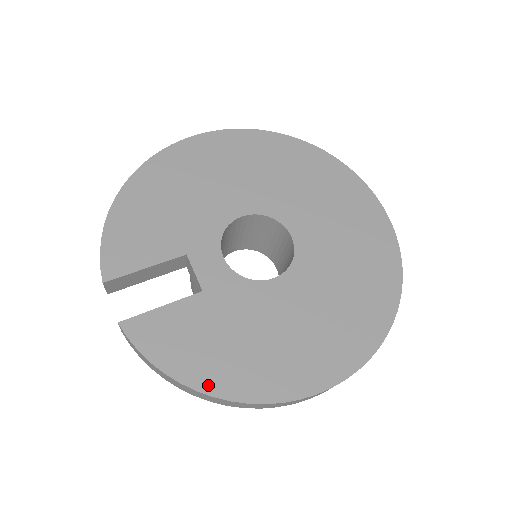
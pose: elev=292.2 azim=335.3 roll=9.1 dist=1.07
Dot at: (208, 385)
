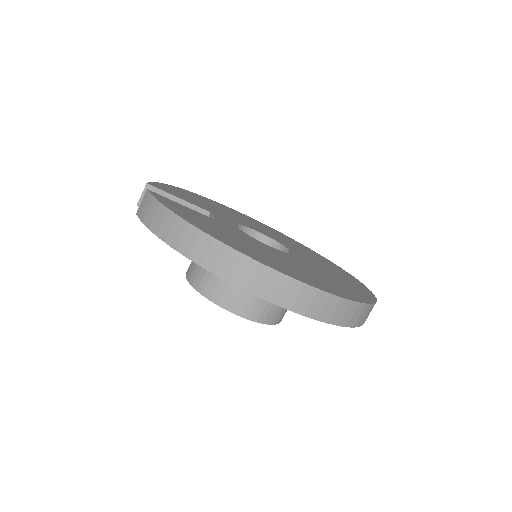
Dot at: (200, 227)
